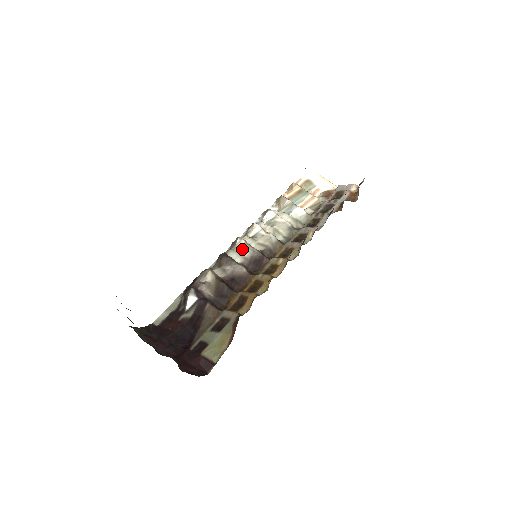
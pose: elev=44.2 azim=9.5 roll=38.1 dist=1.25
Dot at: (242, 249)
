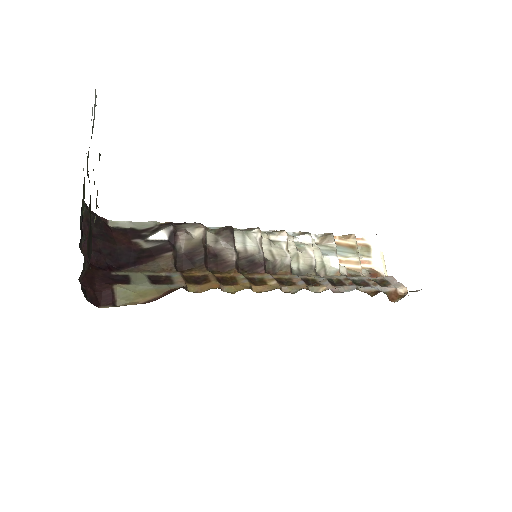
Dot at: (251, 240)
